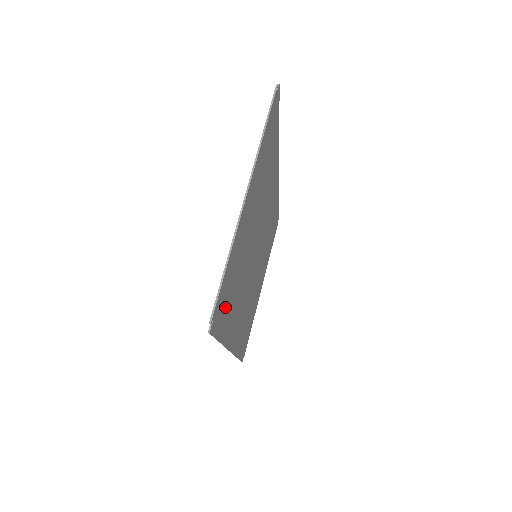
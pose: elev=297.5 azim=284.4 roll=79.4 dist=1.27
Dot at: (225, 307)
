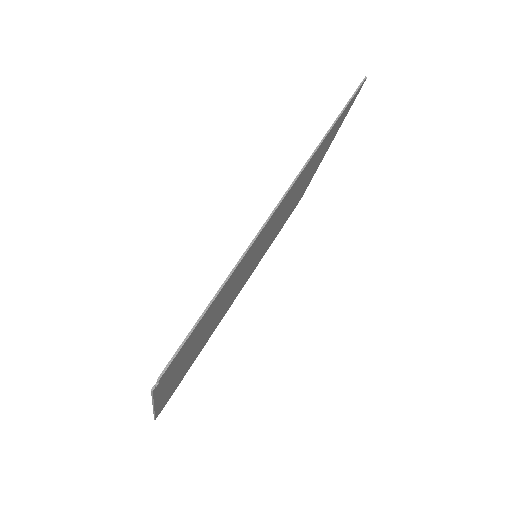
Dot at: (181, 378)
